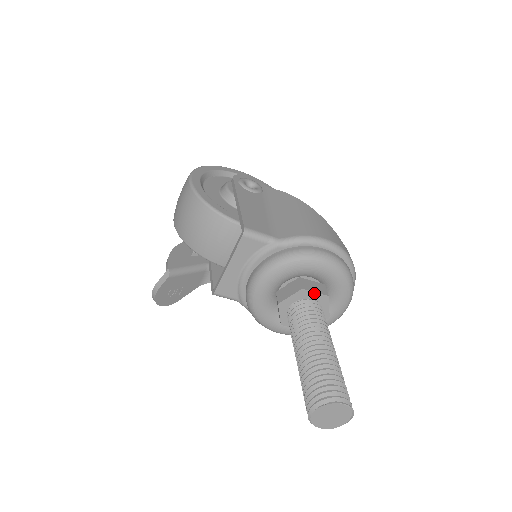
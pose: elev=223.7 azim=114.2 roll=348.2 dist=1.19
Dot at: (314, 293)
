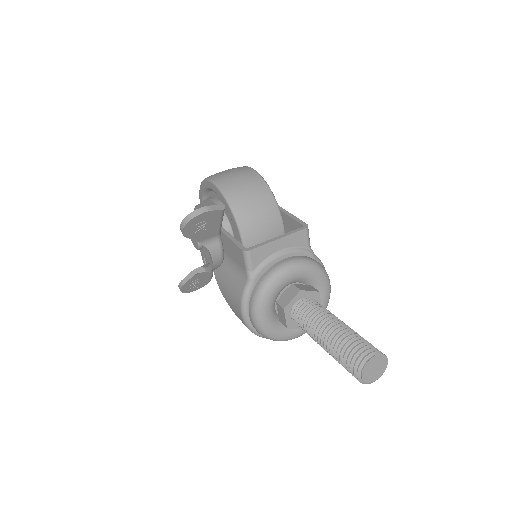
Dot at: (320, 301)
